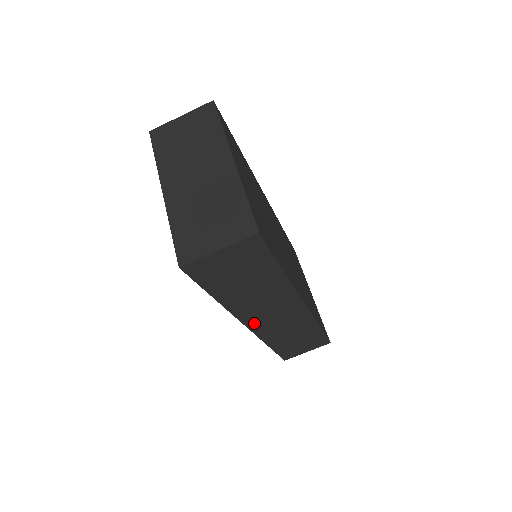
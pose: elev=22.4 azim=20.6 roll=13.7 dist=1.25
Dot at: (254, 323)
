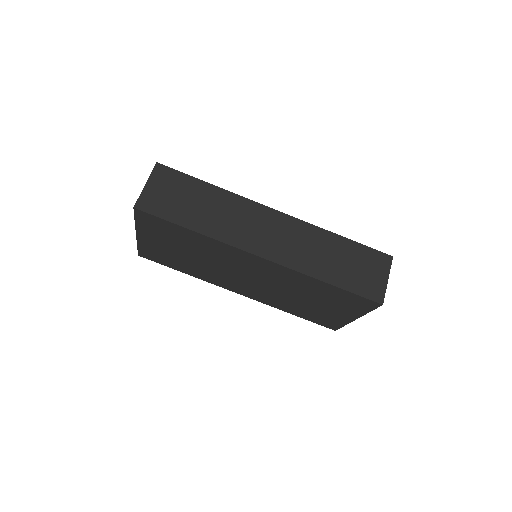
Dot at: (261, 250)
